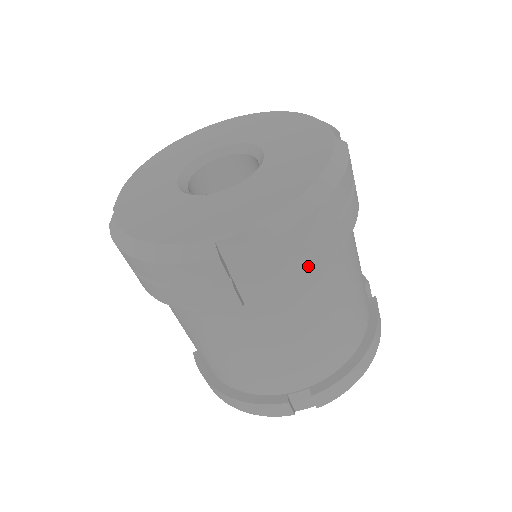
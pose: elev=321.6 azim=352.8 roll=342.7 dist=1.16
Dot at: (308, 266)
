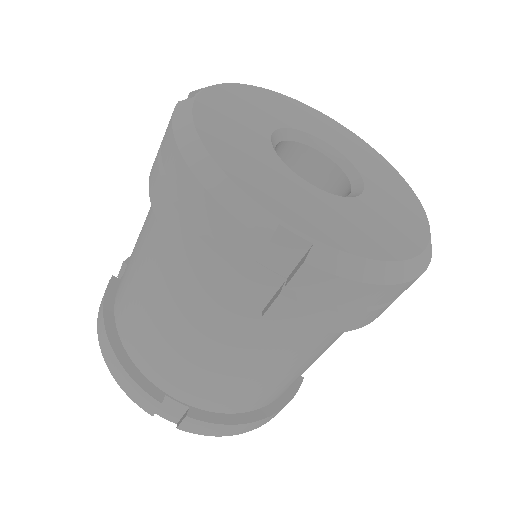
Dot at: (319, 321)
